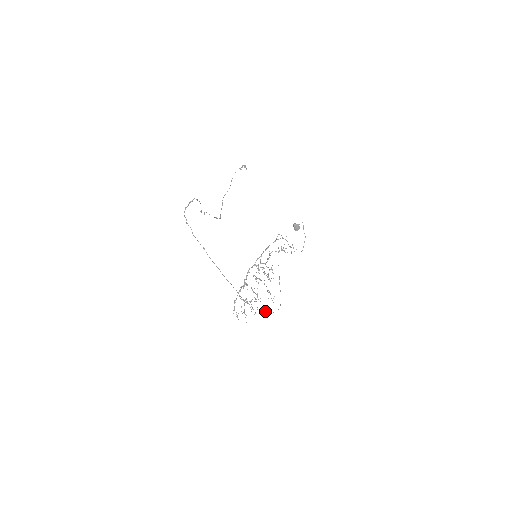
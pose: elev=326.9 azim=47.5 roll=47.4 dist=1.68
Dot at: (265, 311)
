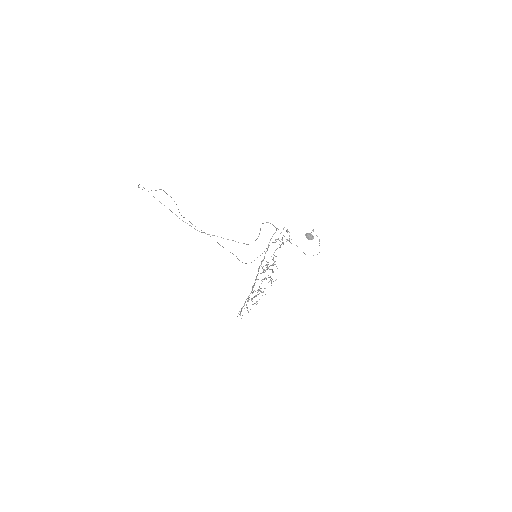
Dot at: occluded
